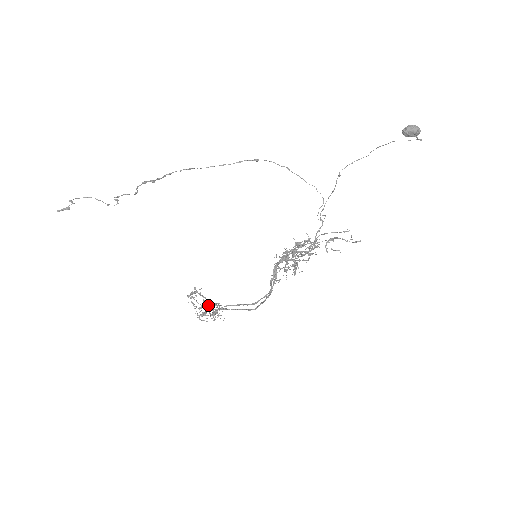
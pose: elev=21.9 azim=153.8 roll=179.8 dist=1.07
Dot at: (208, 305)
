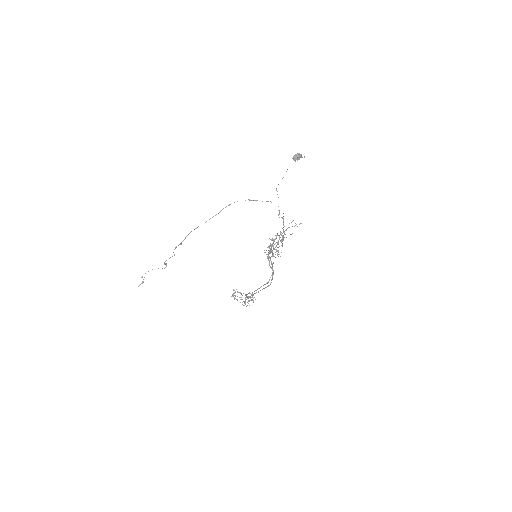
Dot at: occluded
